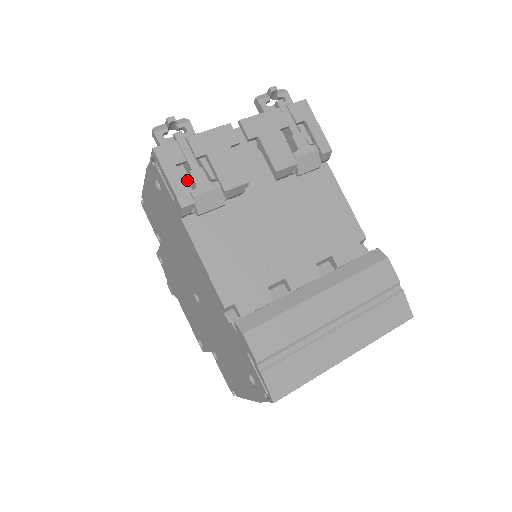
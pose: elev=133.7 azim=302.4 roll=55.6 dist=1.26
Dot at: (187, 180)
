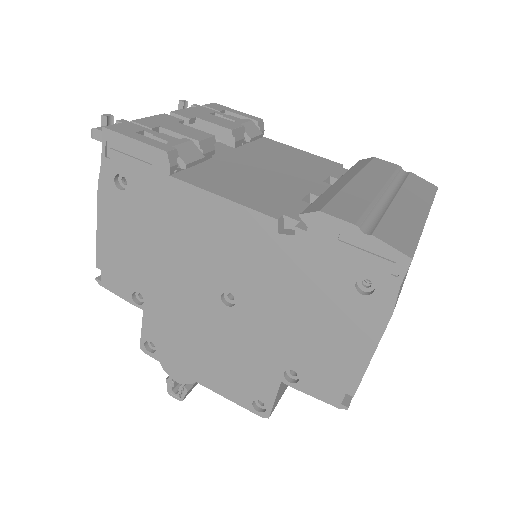
Dot at: occluded
